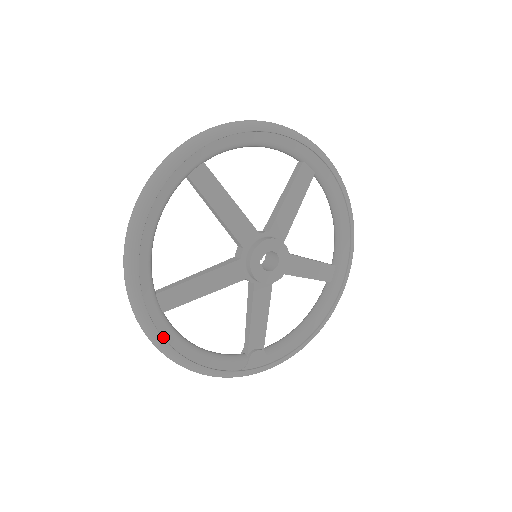
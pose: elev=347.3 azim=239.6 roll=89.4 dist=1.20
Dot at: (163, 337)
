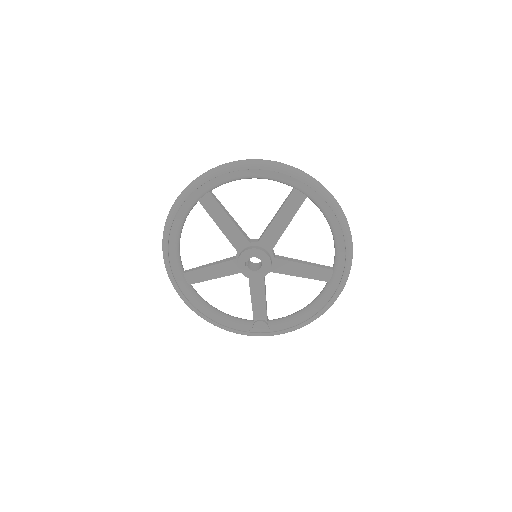
Dot at: (189, 300)
